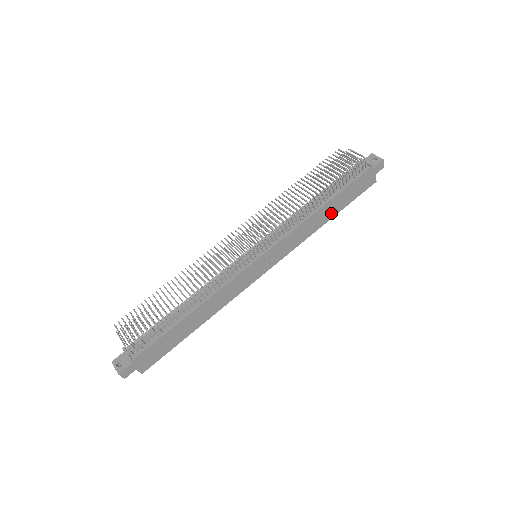
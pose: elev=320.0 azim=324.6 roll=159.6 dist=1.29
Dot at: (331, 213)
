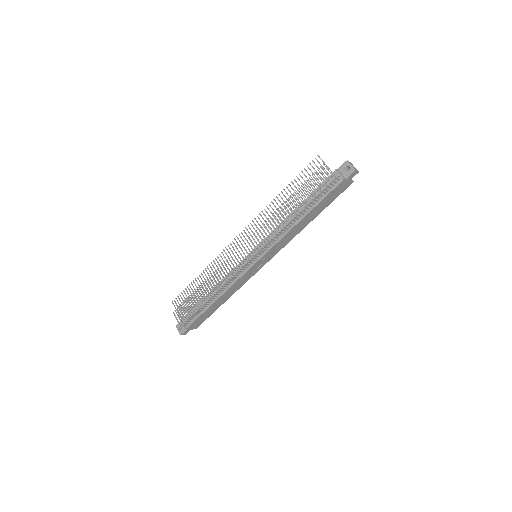
Dot at: (313, 217)
